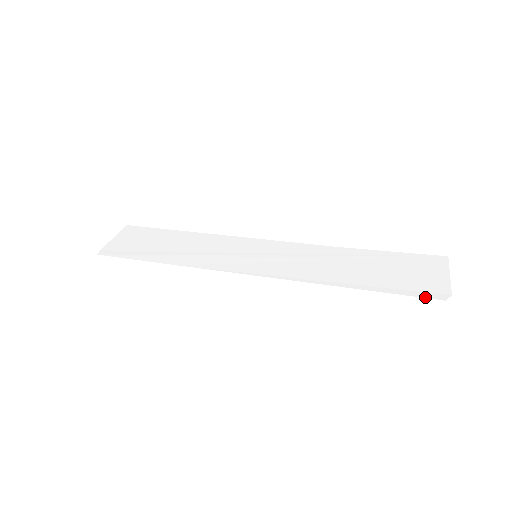
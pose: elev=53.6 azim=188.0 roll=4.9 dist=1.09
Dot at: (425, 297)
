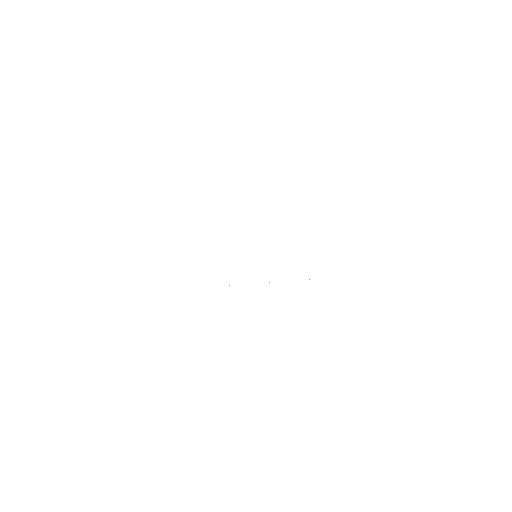
Dot at: (407, 271)
